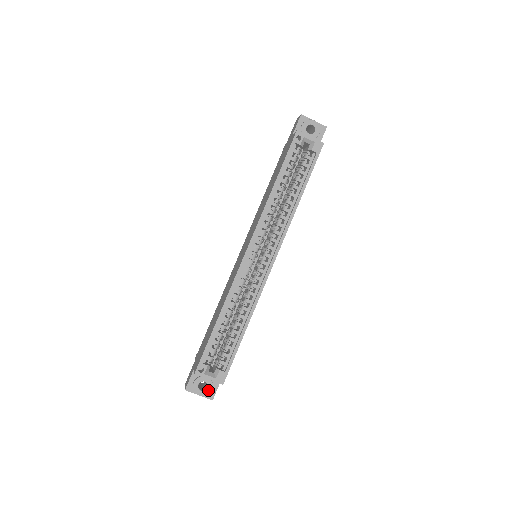
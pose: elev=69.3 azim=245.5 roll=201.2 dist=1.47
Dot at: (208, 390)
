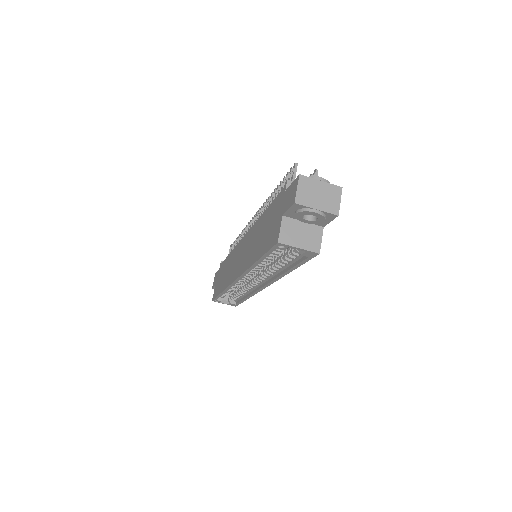
Dot at: occluded
